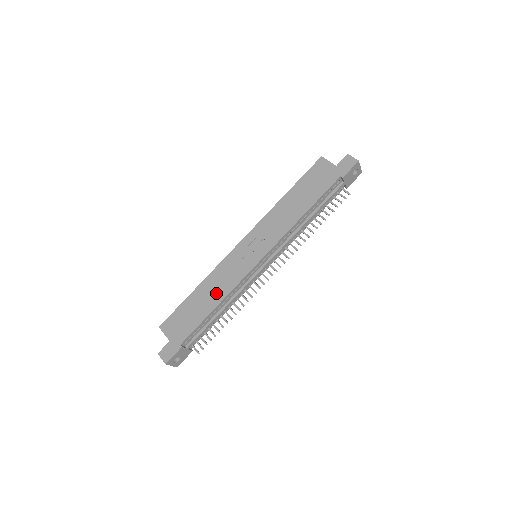
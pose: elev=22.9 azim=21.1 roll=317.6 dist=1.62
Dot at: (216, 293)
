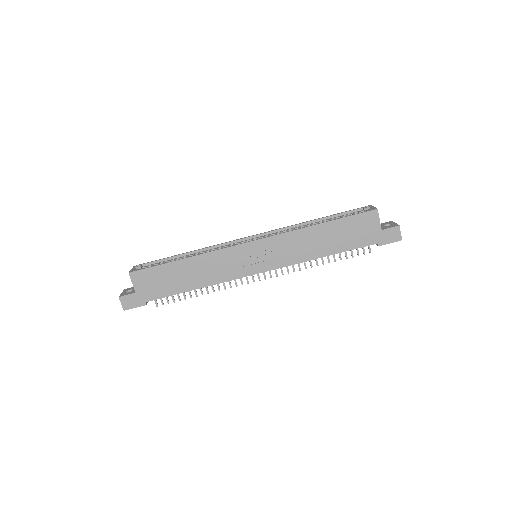
Dot at: (202, 277)
